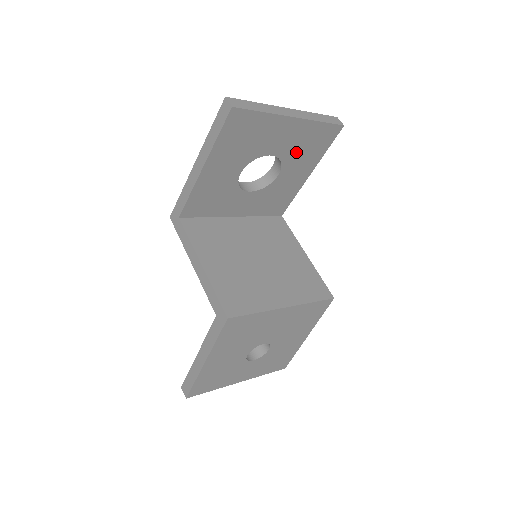
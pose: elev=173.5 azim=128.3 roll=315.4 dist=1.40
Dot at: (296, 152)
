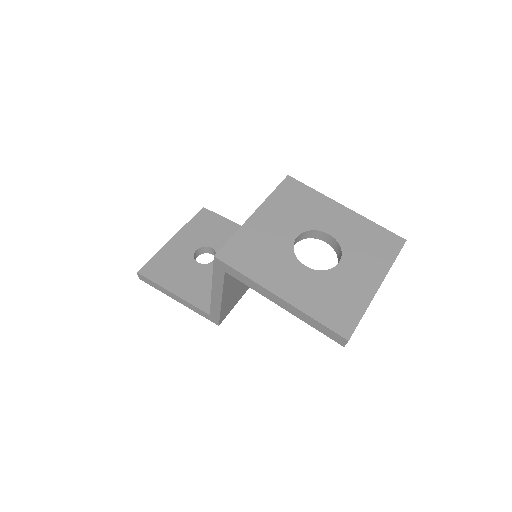
Dot at: occluded
